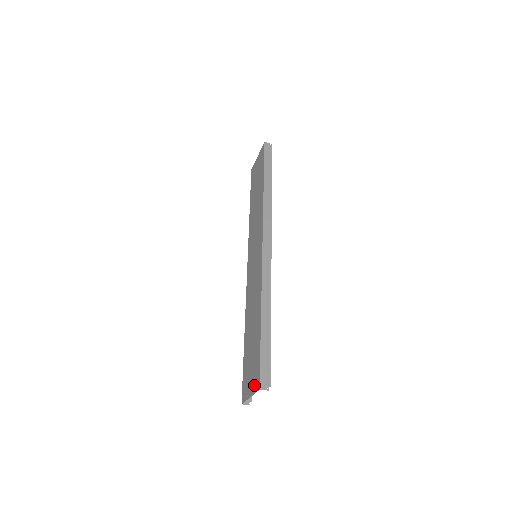
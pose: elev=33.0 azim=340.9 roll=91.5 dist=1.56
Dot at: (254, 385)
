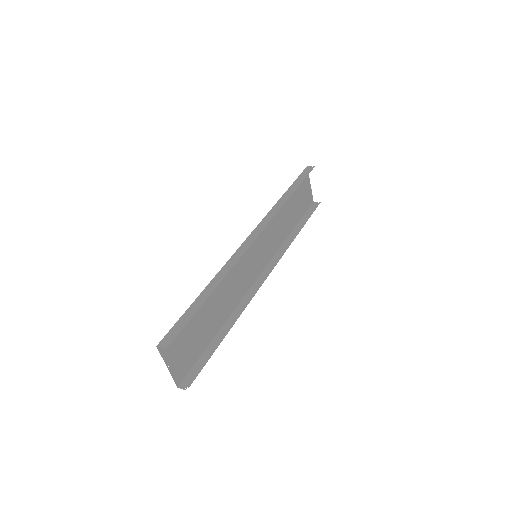
Dot at: (167, 351)
